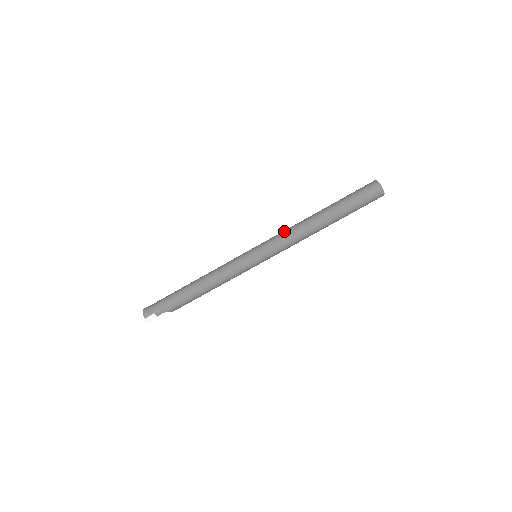
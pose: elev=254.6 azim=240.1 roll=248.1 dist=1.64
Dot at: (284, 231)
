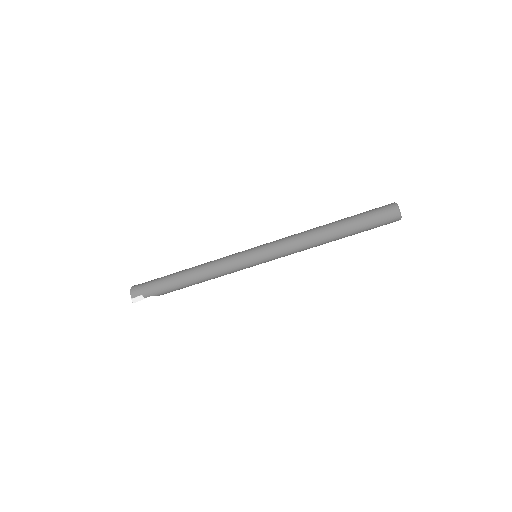
Dot at: (290, 237)
